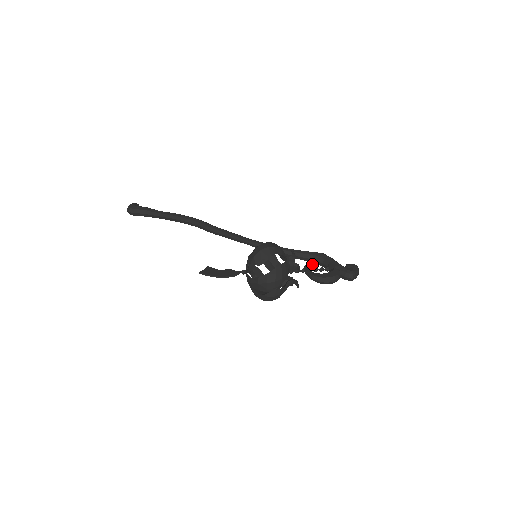
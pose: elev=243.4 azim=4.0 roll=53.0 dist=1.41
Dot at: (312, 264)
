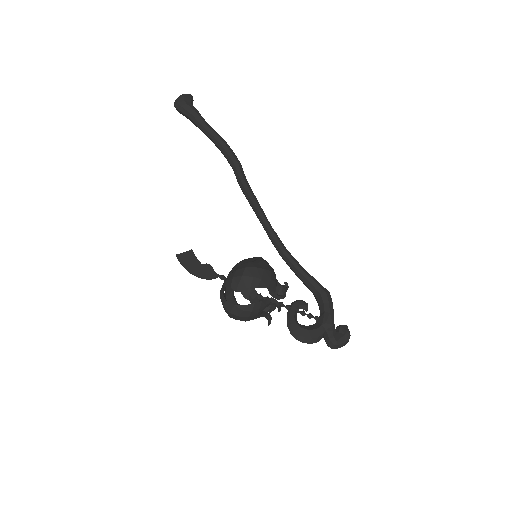
Dot at: (304, 304)
